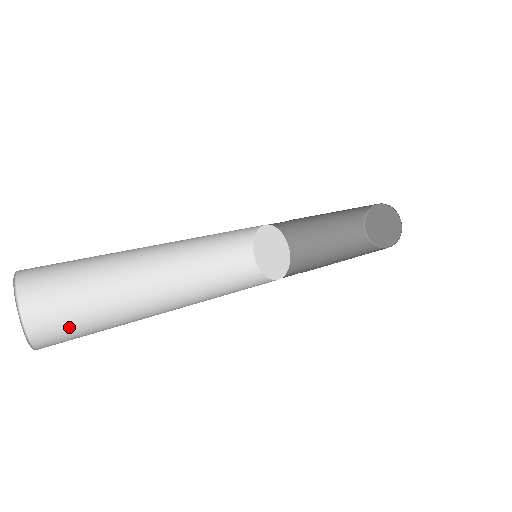
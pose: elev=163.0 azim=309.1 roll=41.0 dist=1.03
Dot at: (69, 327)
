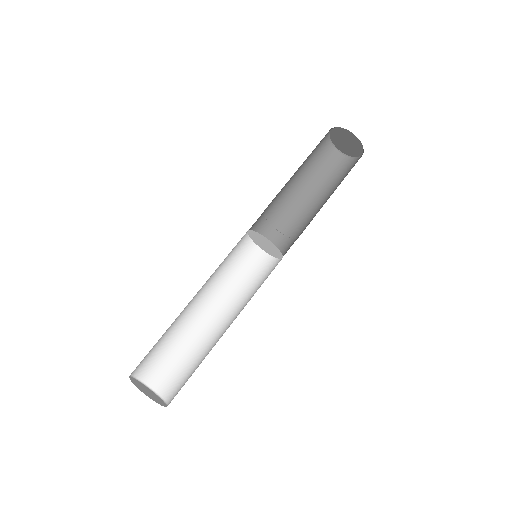
Dot at: (173, 374)
